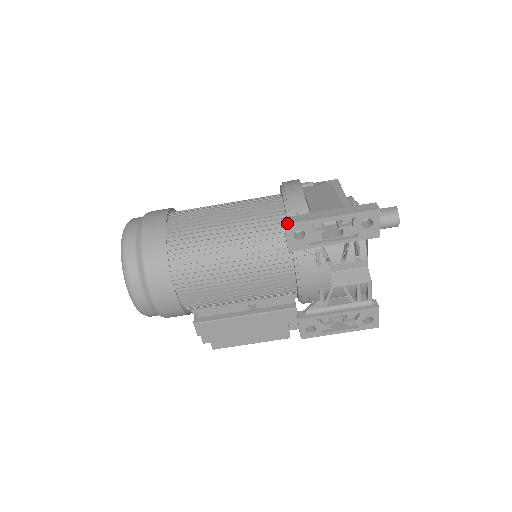
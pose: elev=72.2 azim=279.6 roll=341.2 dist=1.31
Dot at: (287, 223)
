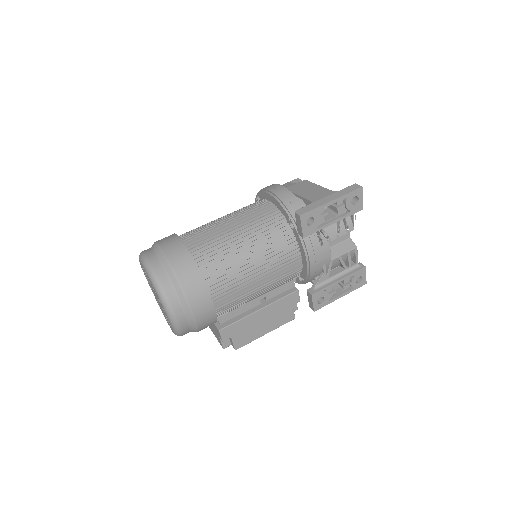
Dot at: (301, 214)
